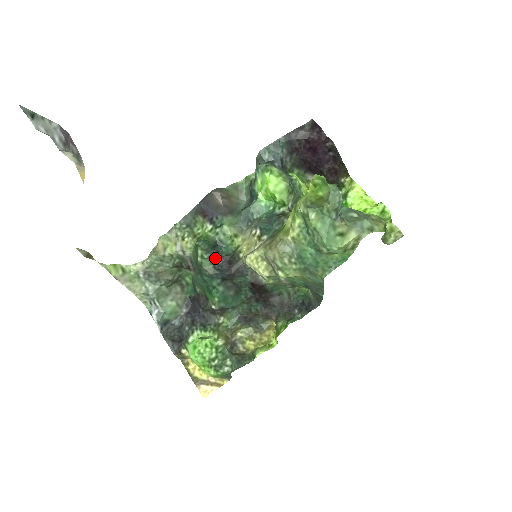
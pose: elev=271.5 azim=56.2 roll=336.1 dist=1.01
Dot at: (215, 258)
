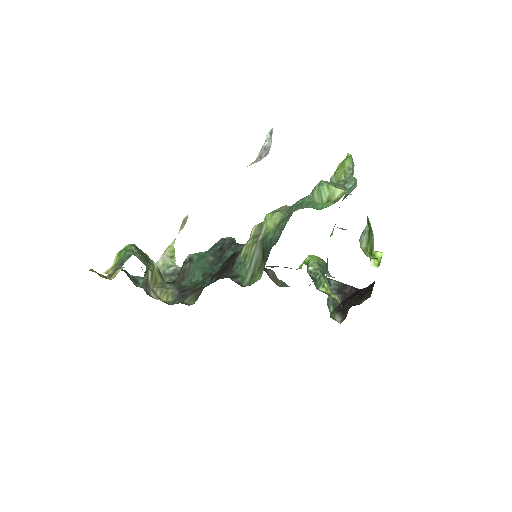
Dot at: occluded
